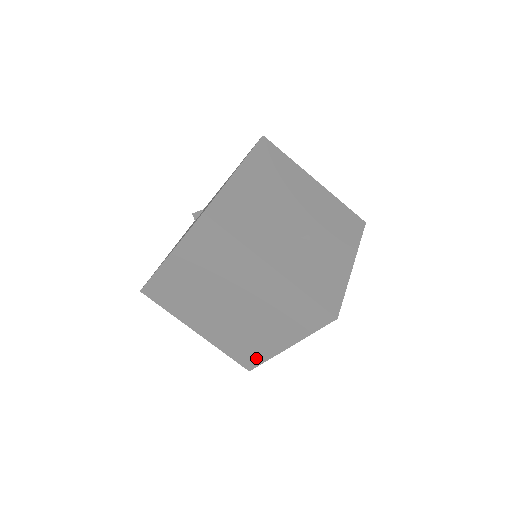
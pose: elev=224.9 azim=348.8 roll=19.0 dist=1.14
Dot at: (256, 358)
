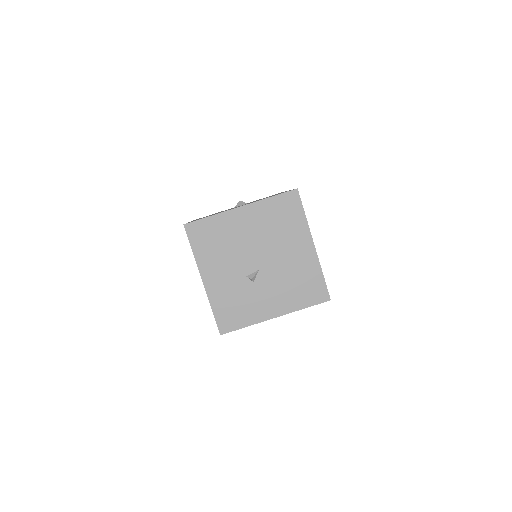
Dot at: occluded
